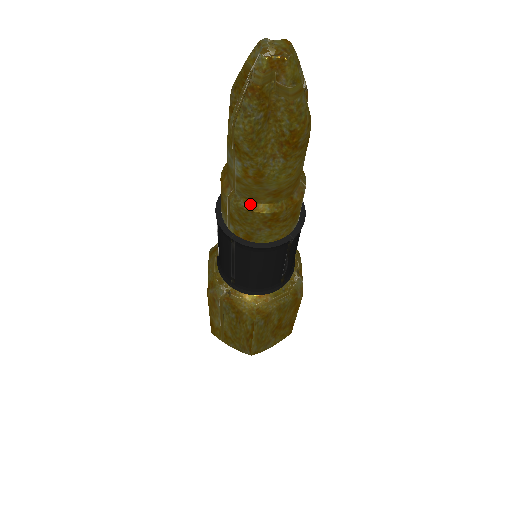
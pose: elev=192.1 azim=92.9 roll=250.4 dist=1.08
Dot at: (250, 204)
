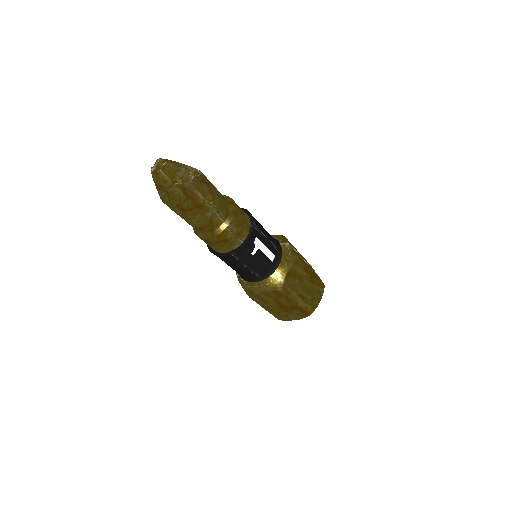
Dot at: (196, 231)
